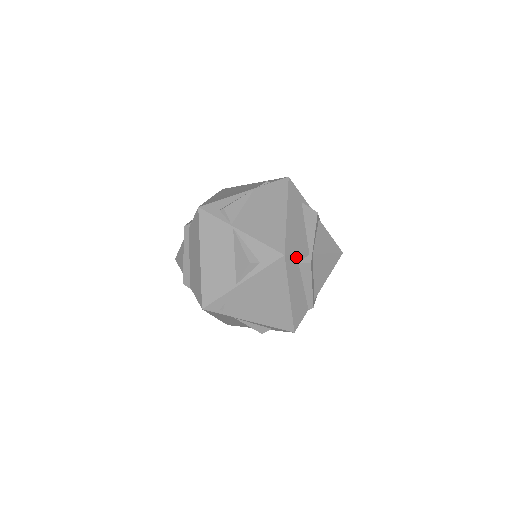
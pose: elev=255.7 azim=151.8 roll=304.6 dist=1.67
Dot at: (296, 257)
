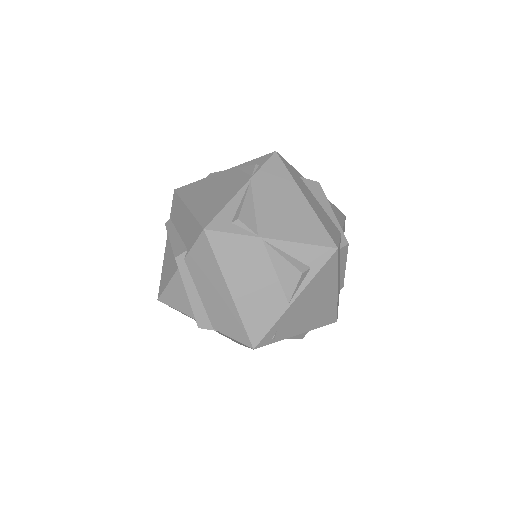
Dot at: (339, 244)
